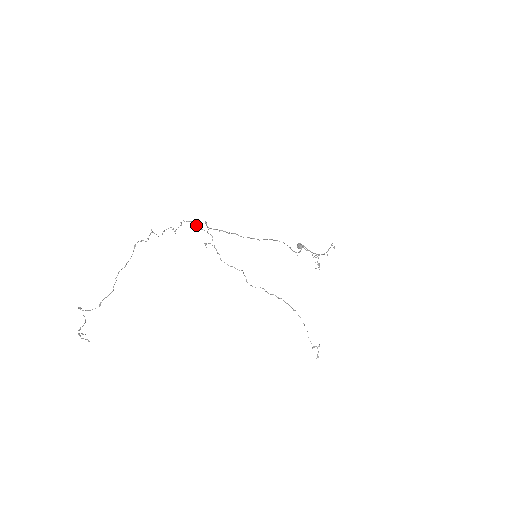
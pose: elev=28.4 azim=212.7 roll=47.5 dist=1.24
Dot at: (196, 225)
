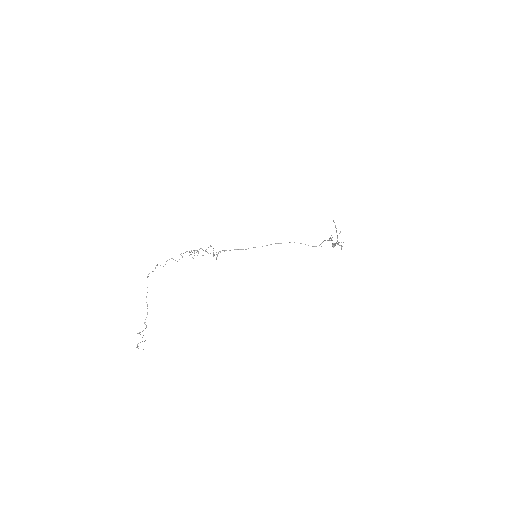
Dot at: occluded
